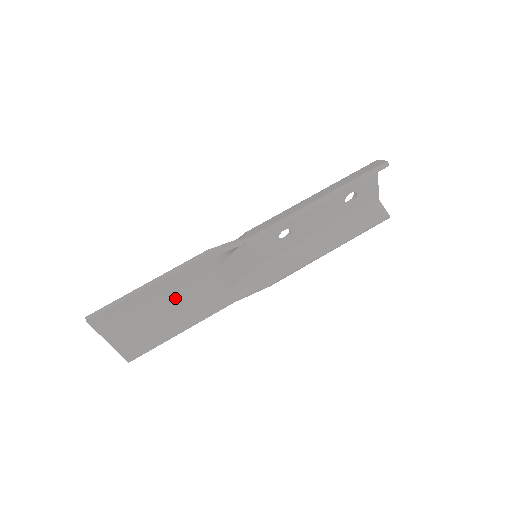
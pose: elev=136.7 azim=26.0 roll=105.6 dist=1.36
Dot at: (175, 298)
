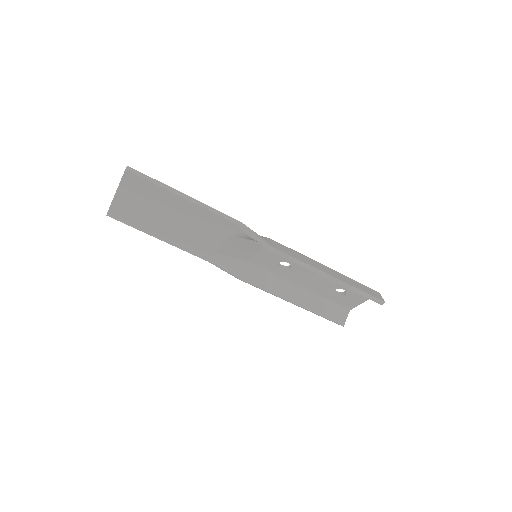
Dot at: (186, 220)
